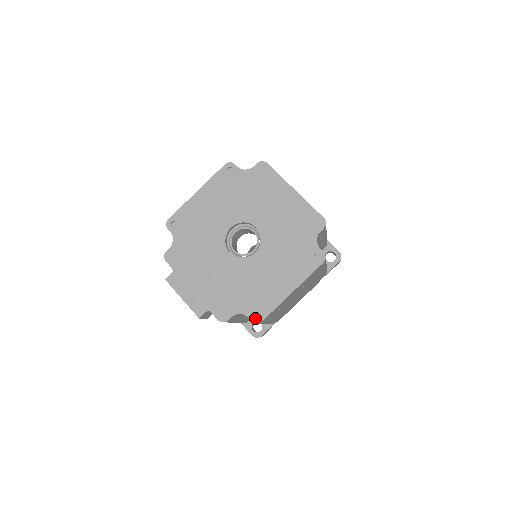
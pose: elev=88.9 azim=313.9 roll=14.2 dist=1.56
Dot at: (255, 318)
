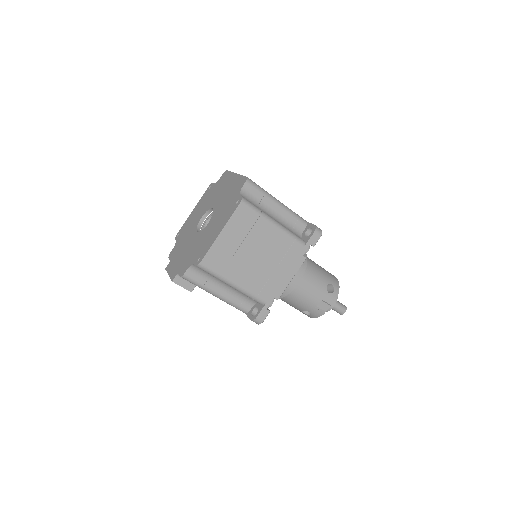
Dot at: (197, 263)
